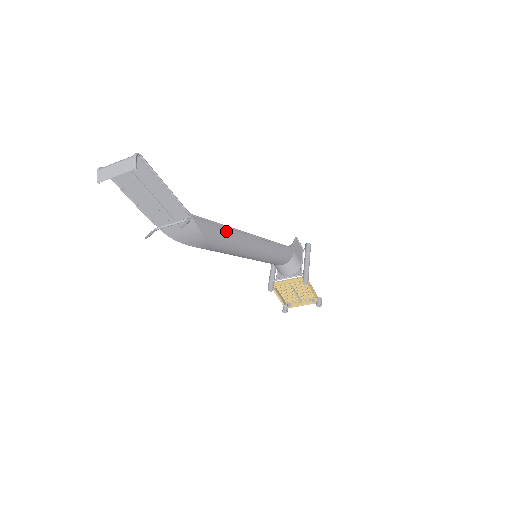
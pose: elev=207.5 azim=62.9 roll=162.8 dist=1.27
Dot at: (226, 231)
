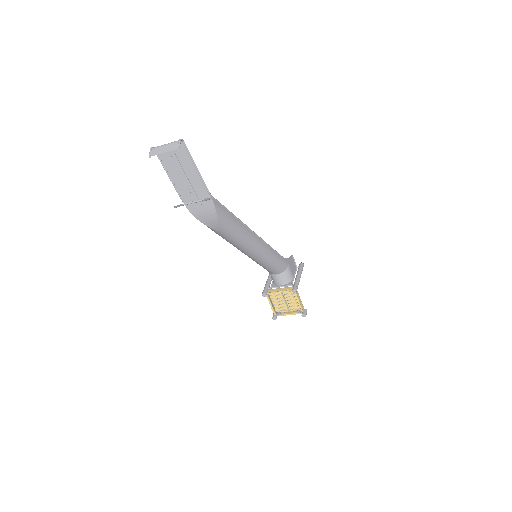
Dot at: (235, 220)
